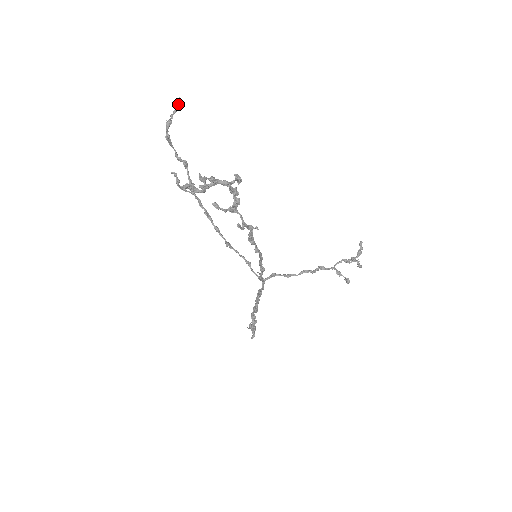
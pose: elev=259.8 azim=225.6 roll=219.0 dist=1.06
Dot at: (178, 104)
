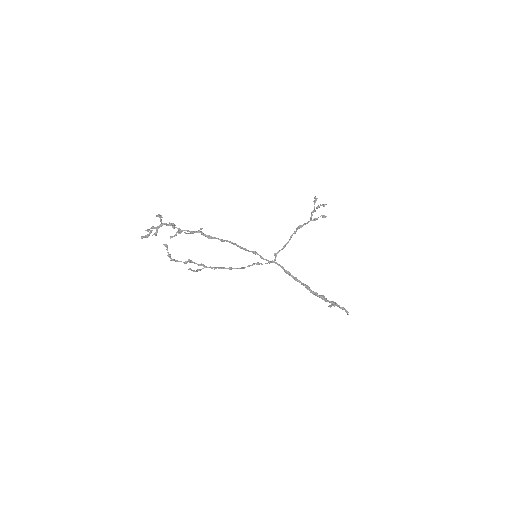
Dot at: (166, 246)
